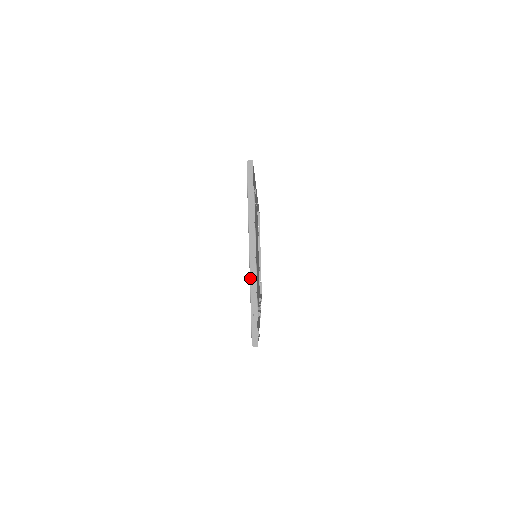
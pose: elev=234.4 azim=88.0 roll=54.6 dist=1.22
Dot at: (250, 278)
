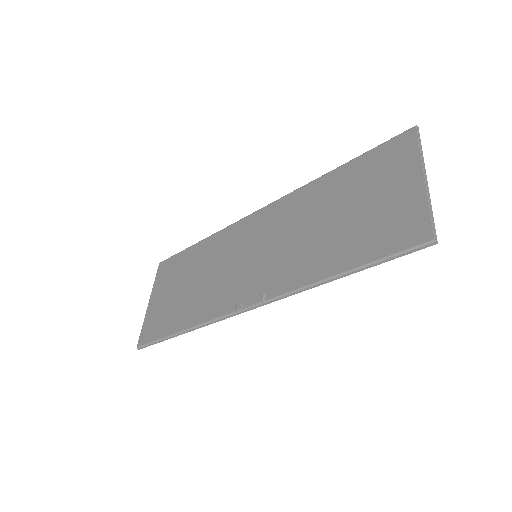
Dot at: (427, 192)
